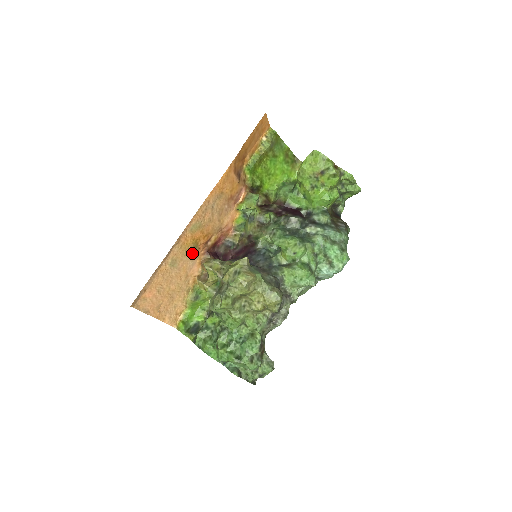
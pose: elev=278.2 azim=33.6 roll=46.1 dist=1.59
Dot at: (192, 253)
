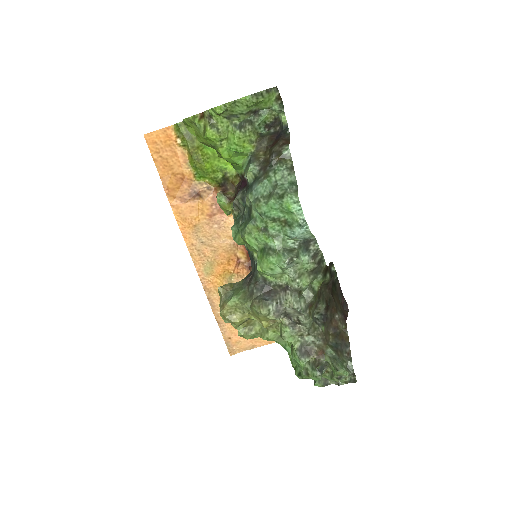
Dot at: occluded
